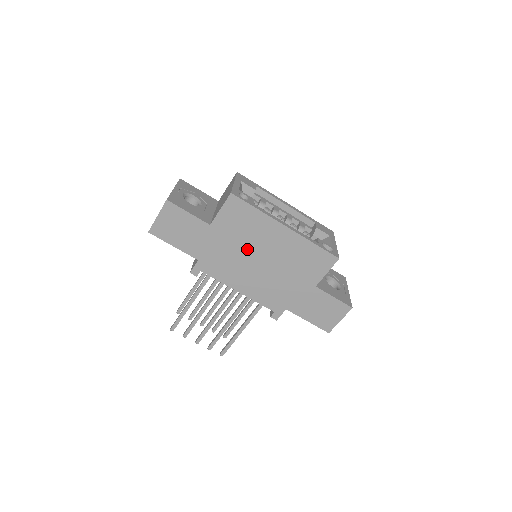
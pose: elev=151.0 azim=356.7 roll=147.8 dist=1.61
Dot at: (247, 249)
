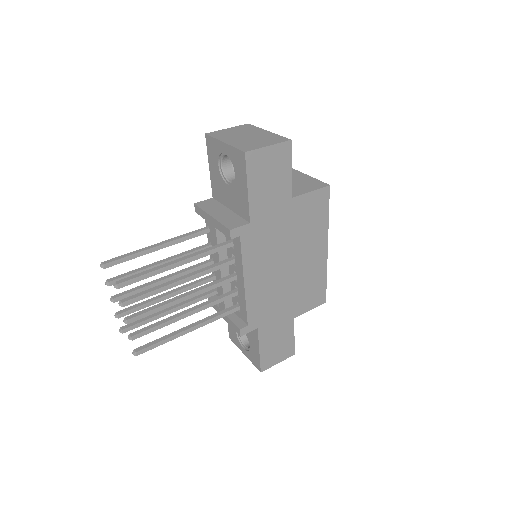
Dot at: (291, 245)
